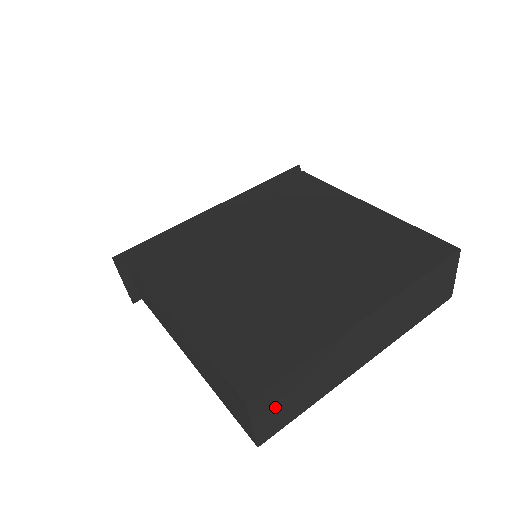
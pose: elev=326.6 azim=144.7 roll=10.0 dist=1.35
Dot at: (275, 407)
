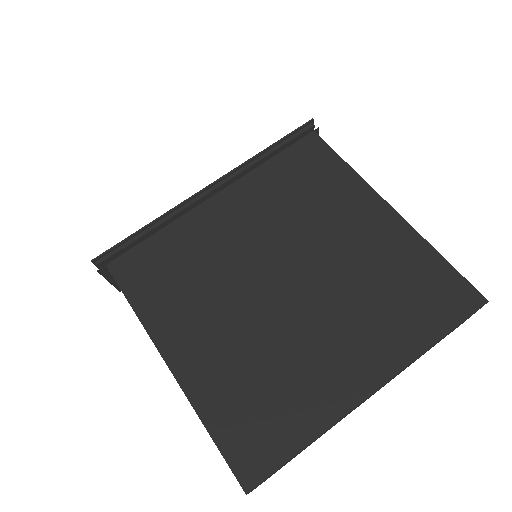
Dot at: occluded
